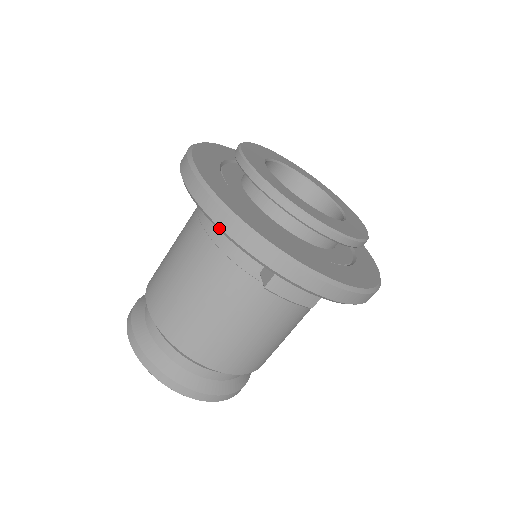
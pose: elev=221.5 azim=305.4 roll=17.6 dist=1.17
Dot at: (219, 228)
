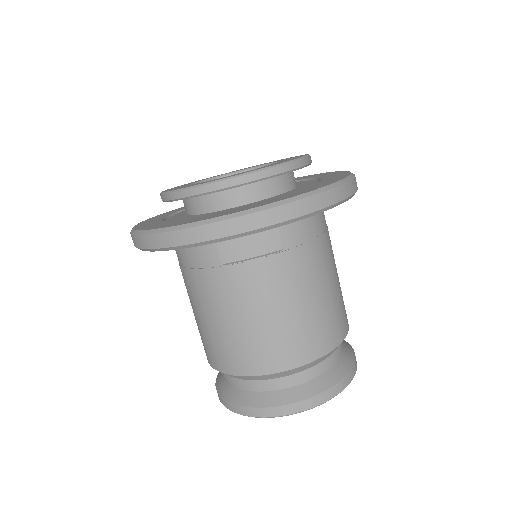
Dot at: (152, 250)
